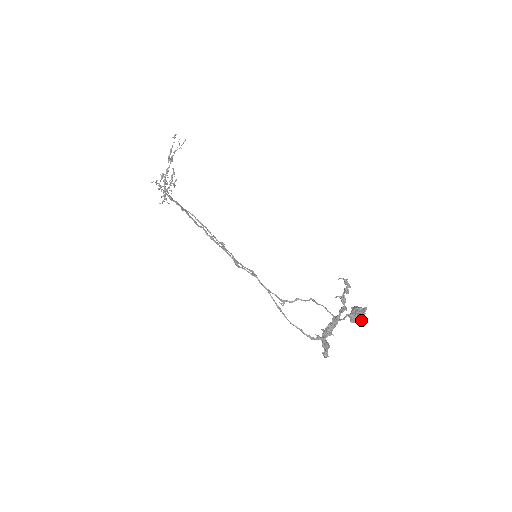
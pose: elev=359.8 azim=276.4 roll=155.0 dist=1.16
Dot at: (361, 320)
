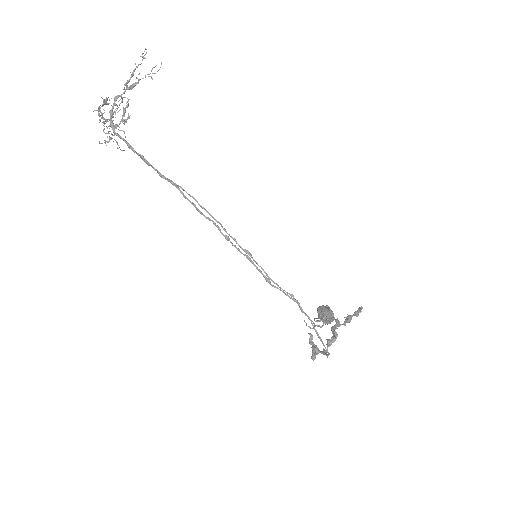
Dot at: occluded
